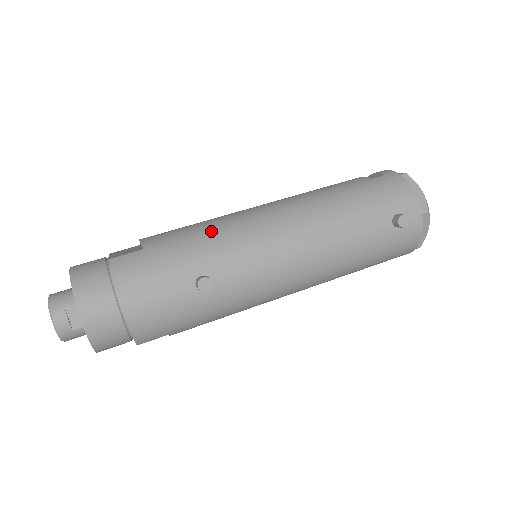
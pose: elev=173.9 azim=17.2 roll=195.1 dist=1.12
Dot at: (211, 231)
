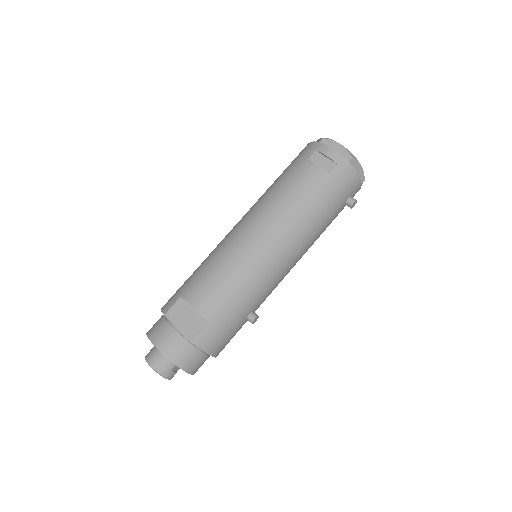
Dot at: (244, 285)
